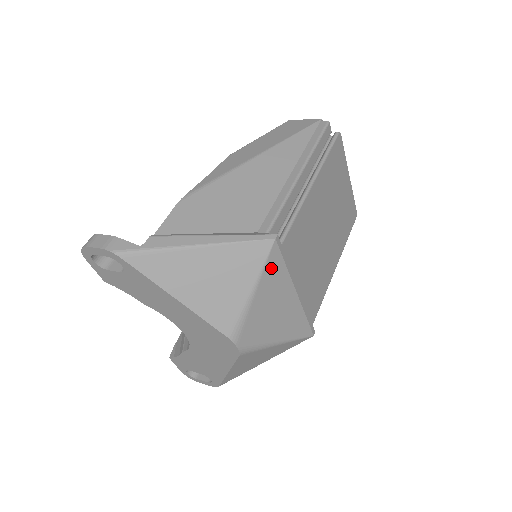
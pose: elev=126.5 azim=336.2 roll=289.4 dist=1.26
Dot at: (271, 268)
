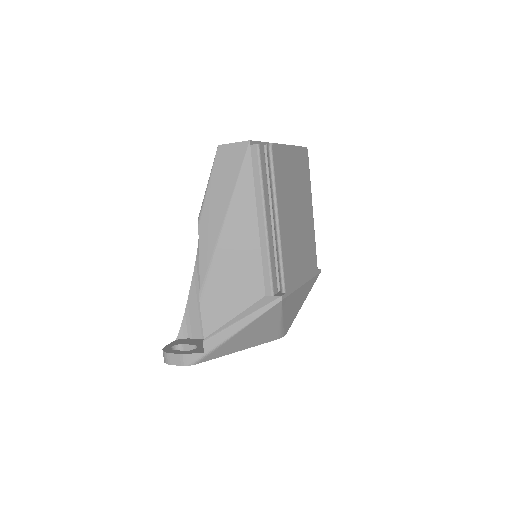
Dot at: (286, 305)
